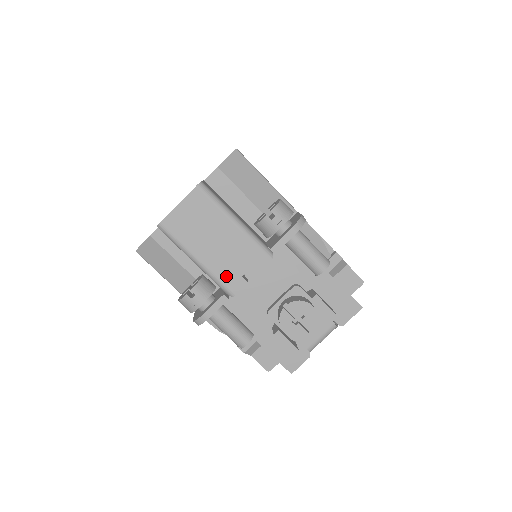
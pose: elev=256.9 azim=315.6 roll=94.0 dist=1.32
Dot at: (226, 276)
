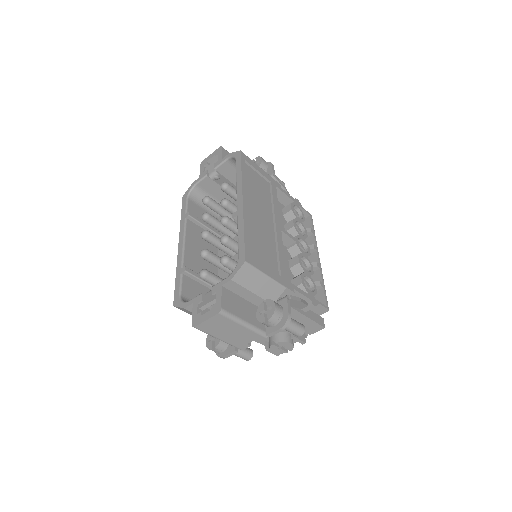
Dot at: (237, 344)
